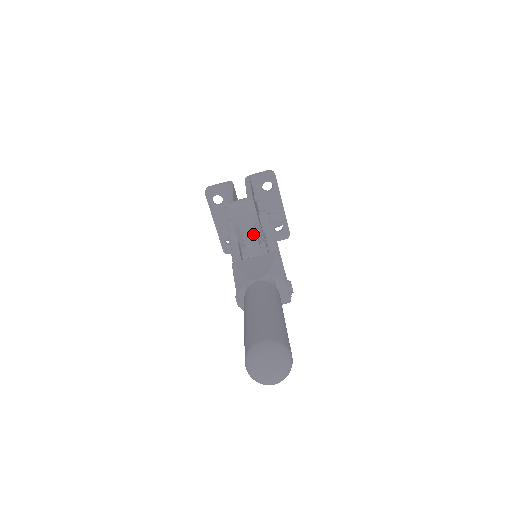
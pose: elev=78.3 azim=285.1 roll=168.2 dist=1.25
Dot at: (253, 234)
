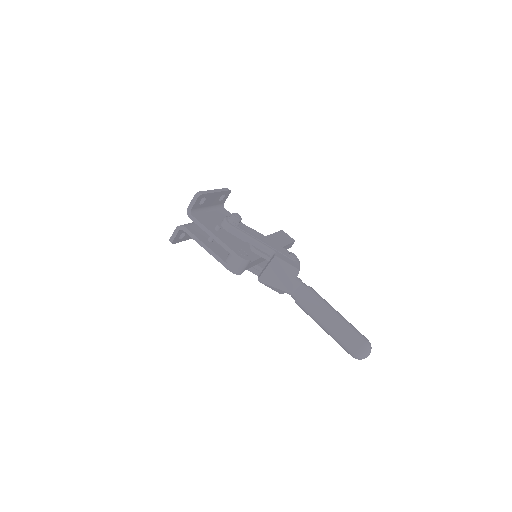
Dot at: (254, 262)
